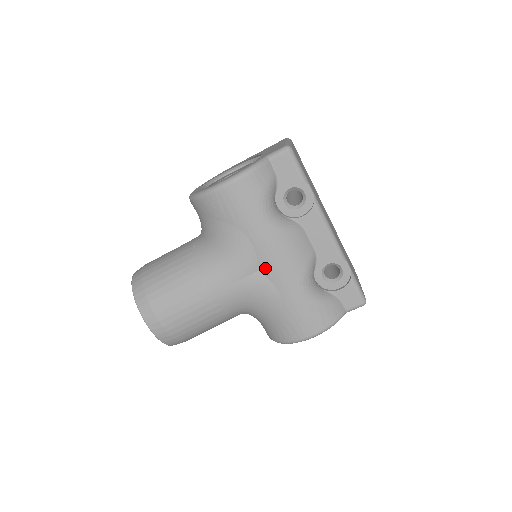
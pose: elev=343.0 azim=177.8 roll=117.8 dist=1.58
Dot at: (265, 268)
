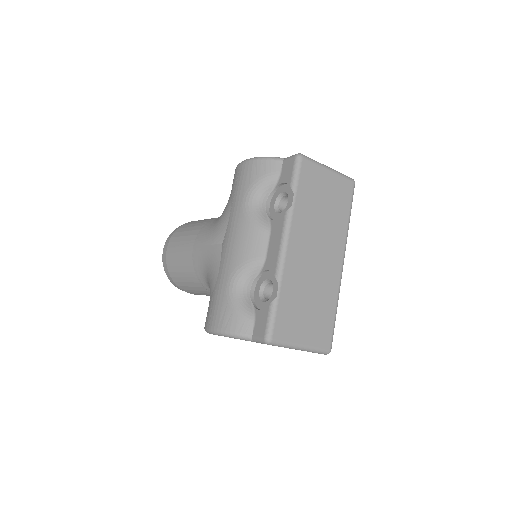
Dot at: (224, 244)
